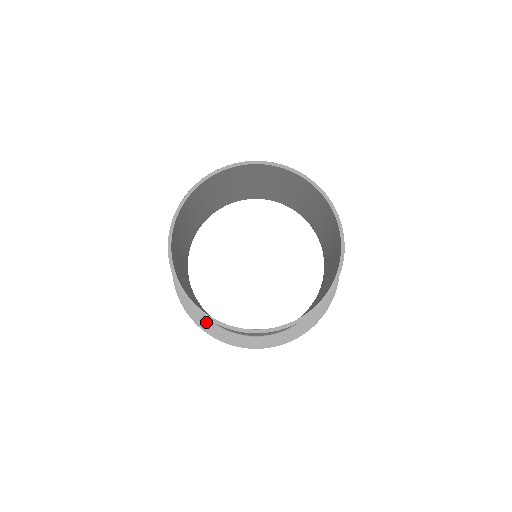
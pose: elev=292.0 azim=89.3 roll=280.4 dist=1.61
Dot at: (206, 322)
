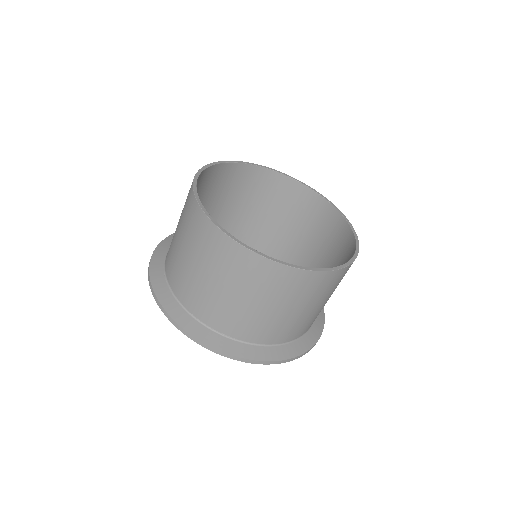
Dot at: (161, 258)
